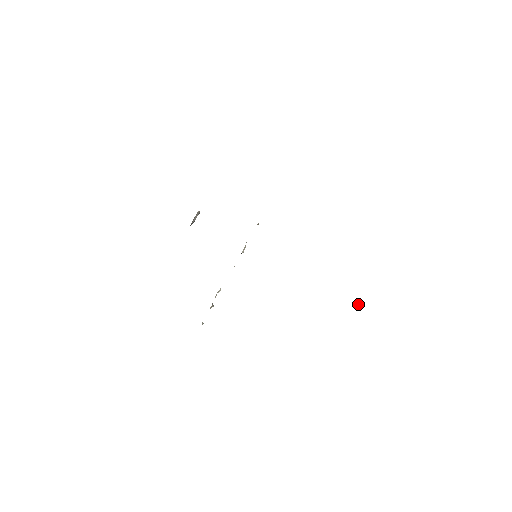
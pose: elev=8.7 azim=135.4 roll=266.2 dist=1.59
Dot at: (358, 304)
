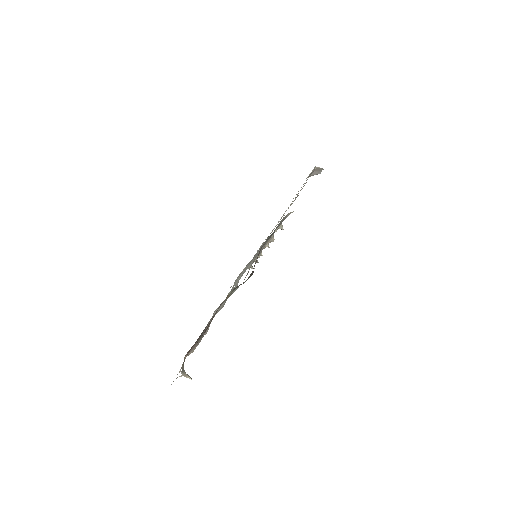
Dot at: (186, 376)
